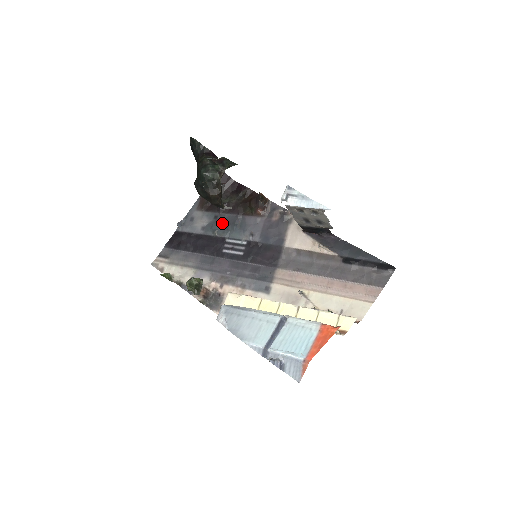
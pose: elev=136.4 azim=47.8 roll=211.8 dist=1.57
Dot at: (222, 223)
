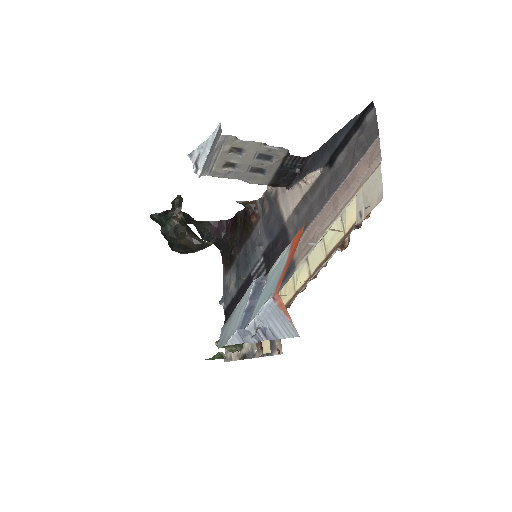
Dot at: (242, 264)
